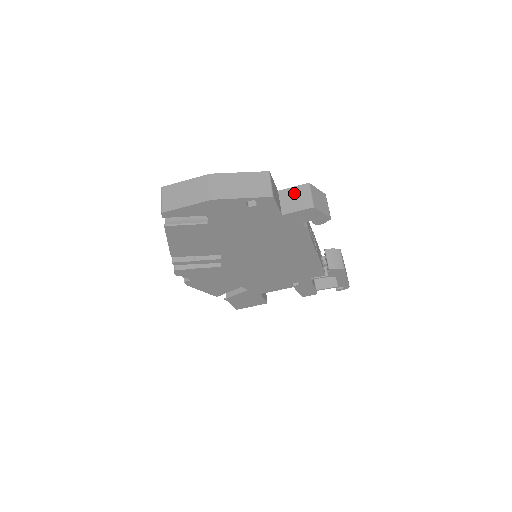
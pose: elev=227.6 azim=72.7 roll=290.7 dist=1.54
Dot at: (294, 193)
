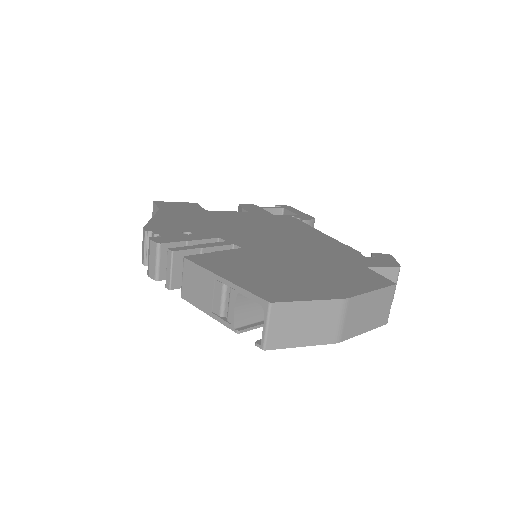
Dot at: occluded
